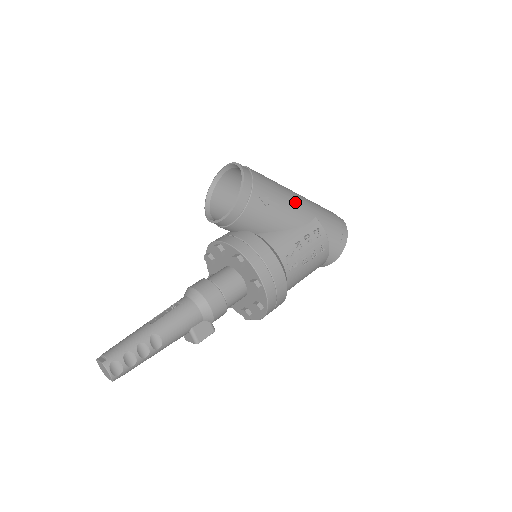
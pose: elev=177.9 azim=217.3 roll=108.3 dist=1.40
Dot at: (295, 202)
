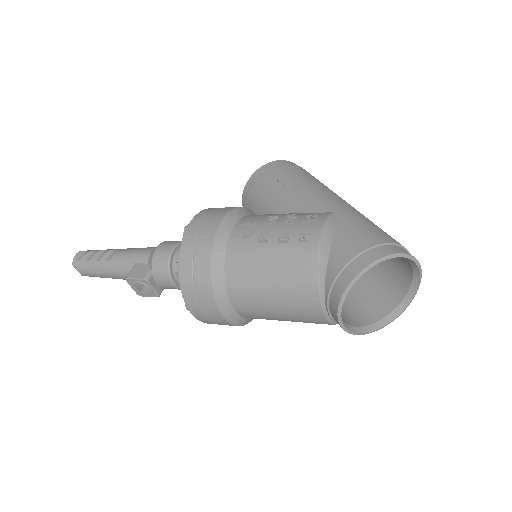
Dot at: (318, 192)
